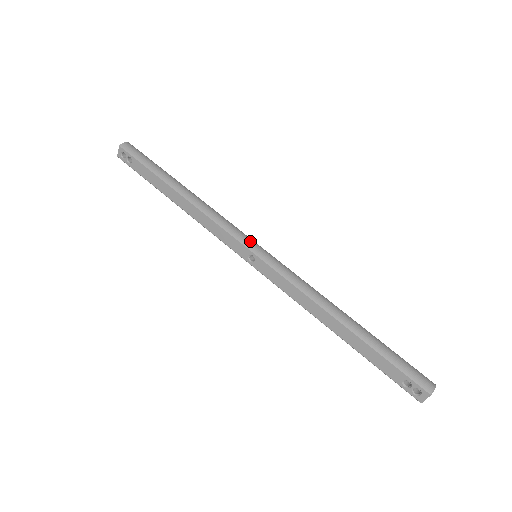
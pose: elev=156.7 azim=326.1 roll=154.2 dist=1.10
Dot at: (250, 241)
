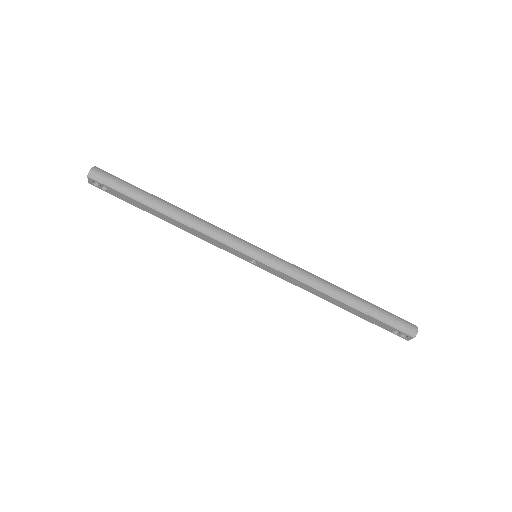
Dot at: (248, 248)
